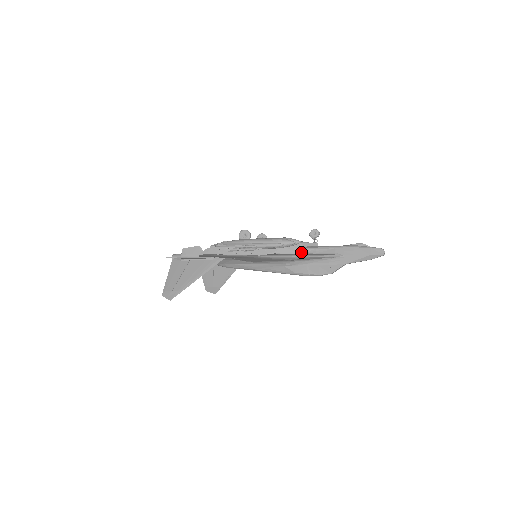
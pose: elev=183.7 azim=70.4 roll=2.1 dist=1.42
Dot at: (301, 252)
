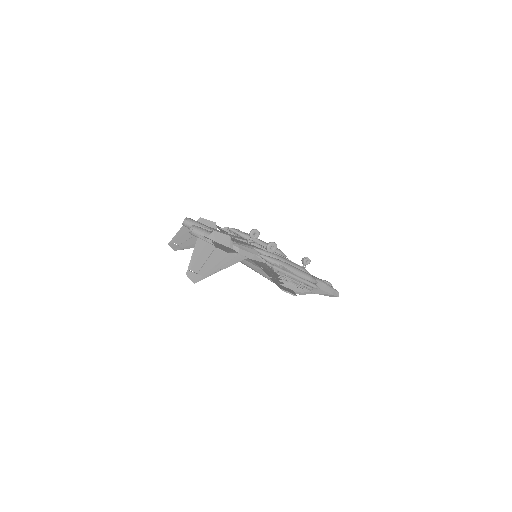
Dot at: occluded
